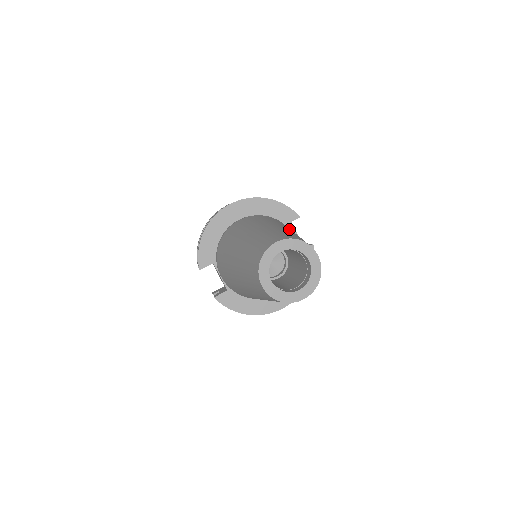
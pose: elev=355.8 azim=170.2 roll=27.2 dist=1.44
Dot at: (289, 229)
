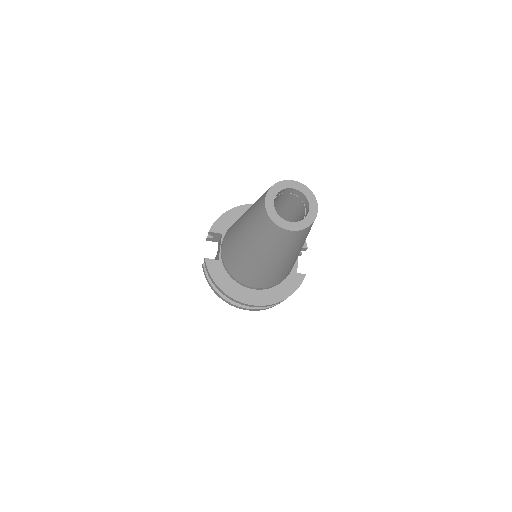
Dot at: occluded
